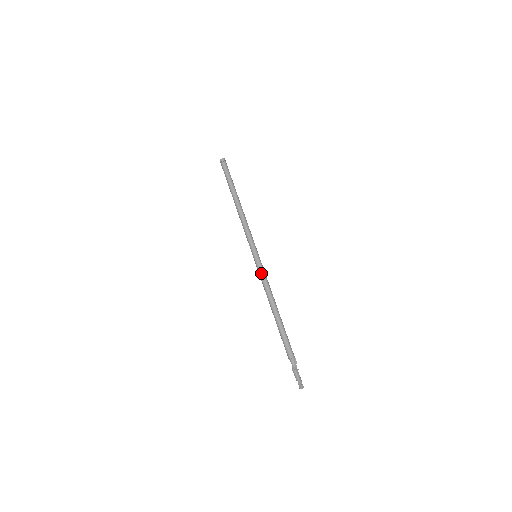
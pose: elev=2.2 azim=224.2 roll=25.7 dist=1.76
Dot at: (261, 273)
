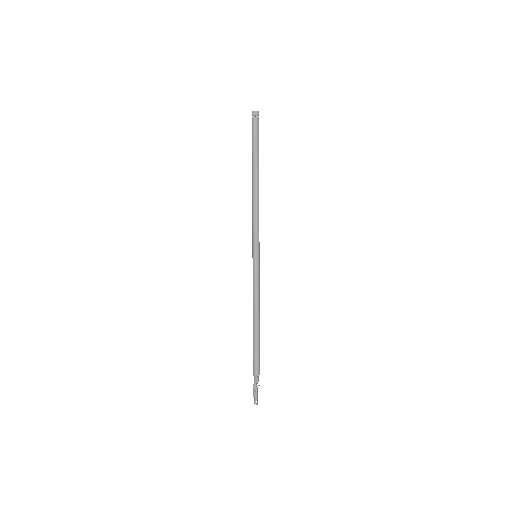
Dot at: occluded
